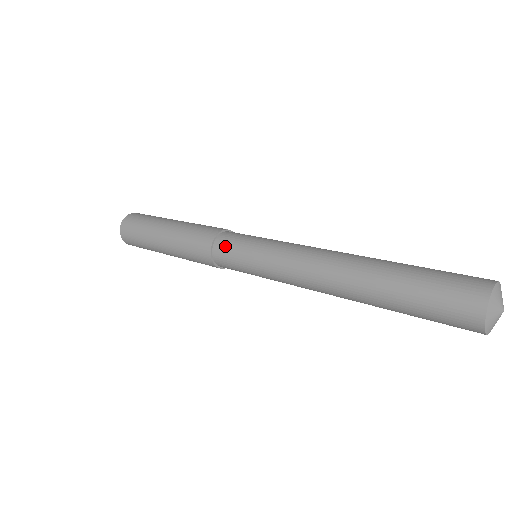
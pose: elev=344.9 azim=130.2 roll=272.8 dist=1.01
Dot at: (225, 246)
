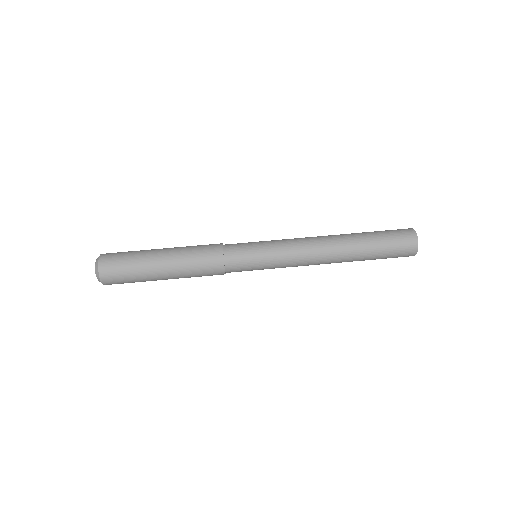
Dot at: occluded
